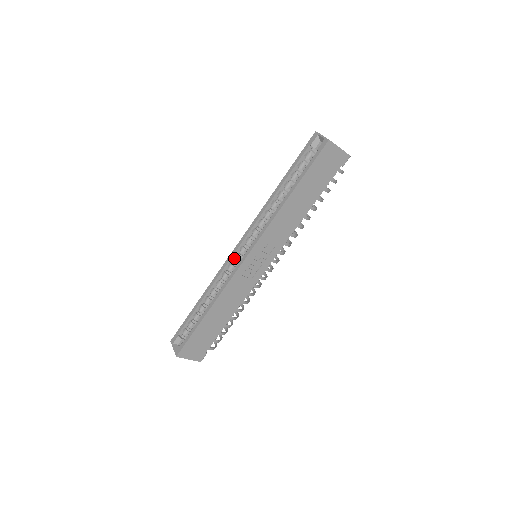
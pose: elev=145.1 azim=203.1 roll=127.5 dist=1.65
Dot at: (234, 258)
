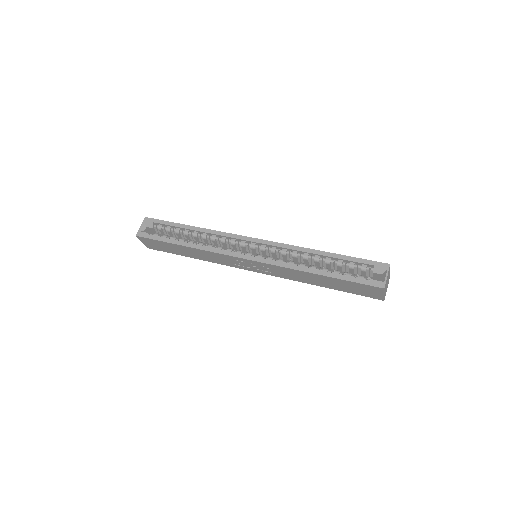
Dot at: (241, 242)
